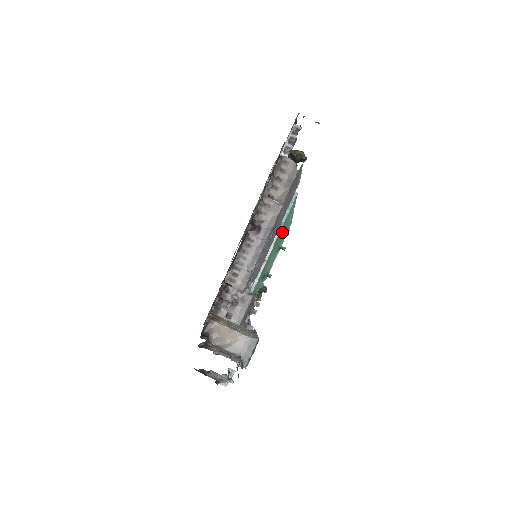
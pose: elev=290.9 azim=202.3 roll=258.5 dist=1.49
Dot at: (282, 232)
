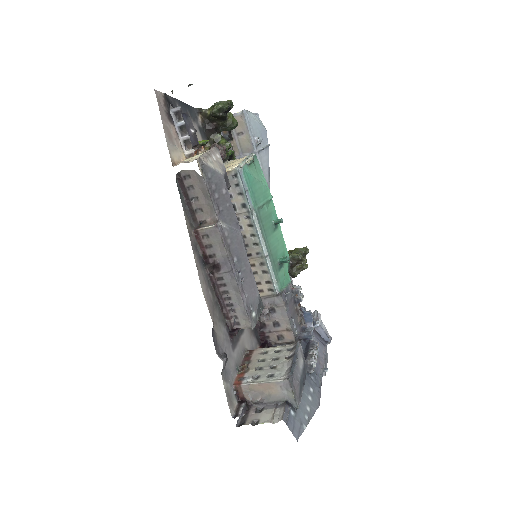
Dot at: (262, 213)
